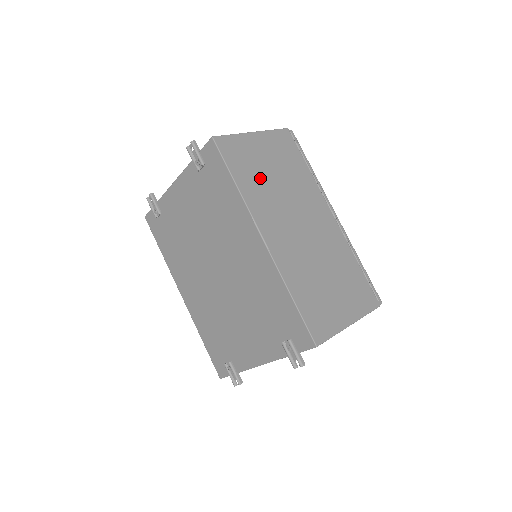
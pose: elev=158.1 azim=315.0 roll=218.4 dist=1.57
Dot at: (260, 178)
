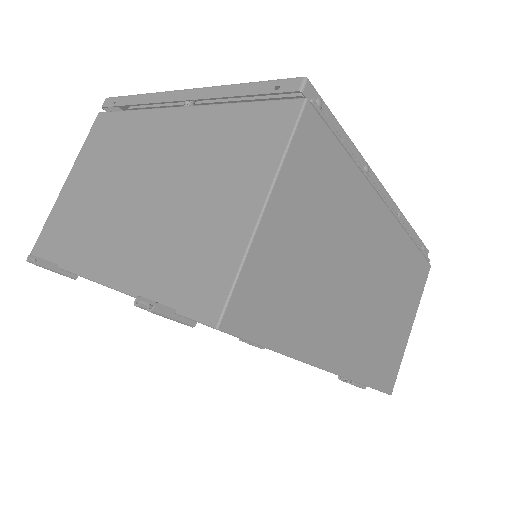
Dot at: (304, 291)
